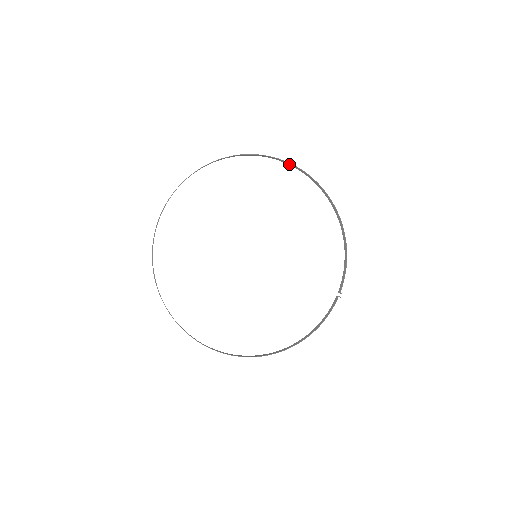
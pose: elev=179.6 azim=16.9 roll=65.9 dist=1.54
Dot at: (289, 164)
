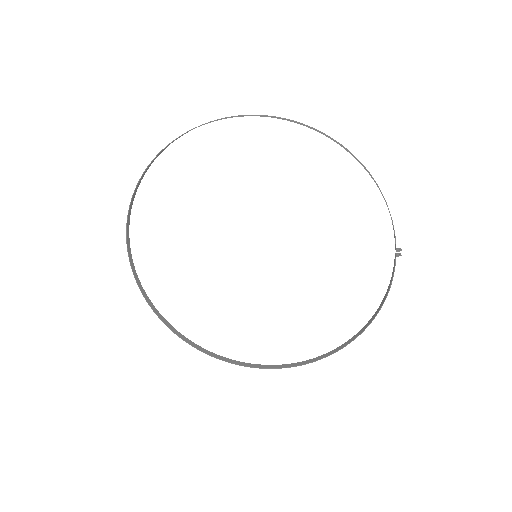
Dot at: occluded
